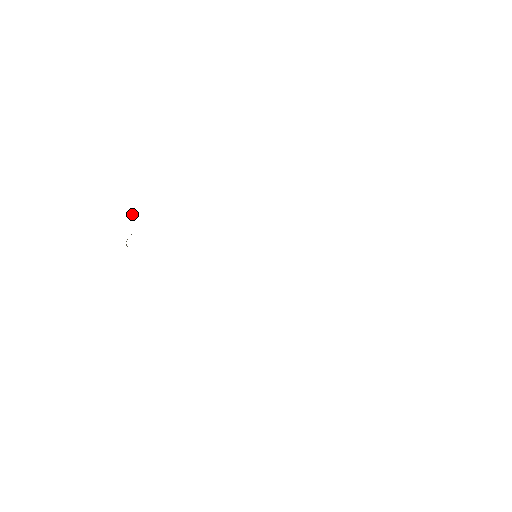
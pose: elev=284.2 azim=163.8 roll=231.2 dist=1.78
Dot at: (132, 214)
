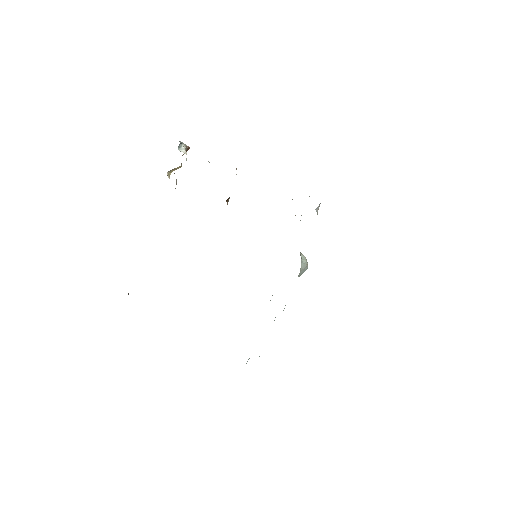
Dot at: (184, 148)
